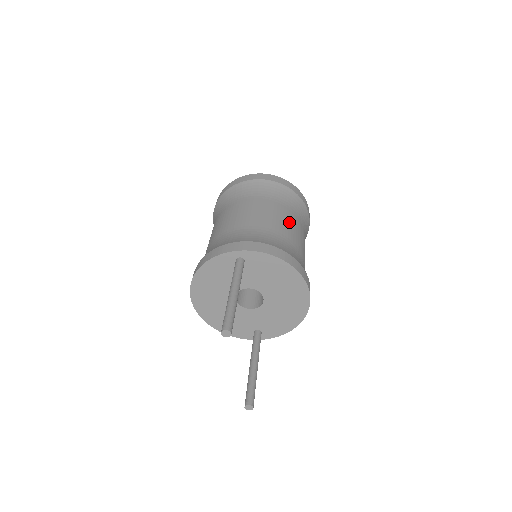
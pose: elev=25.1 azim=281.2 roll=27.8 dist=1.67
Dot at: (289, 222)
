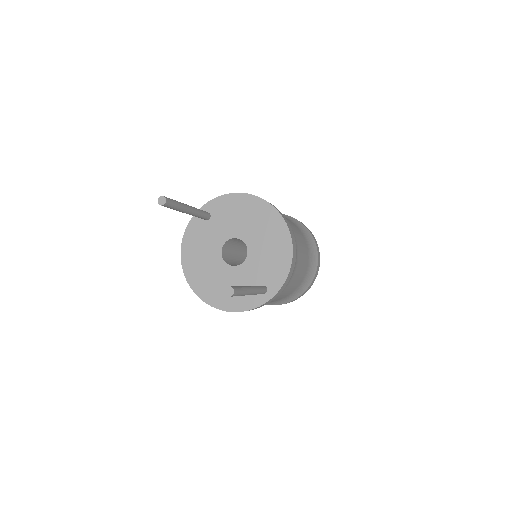
Dot at: occluded
